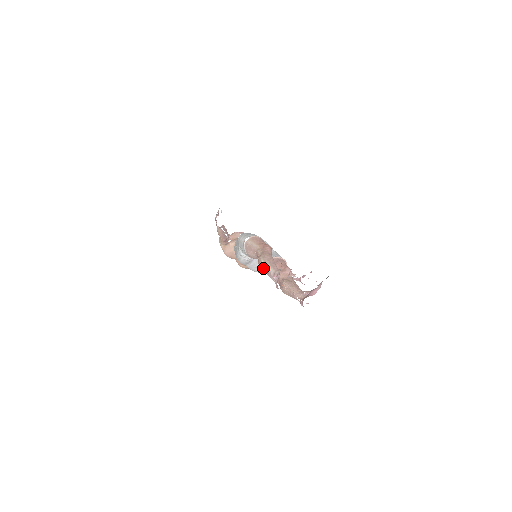
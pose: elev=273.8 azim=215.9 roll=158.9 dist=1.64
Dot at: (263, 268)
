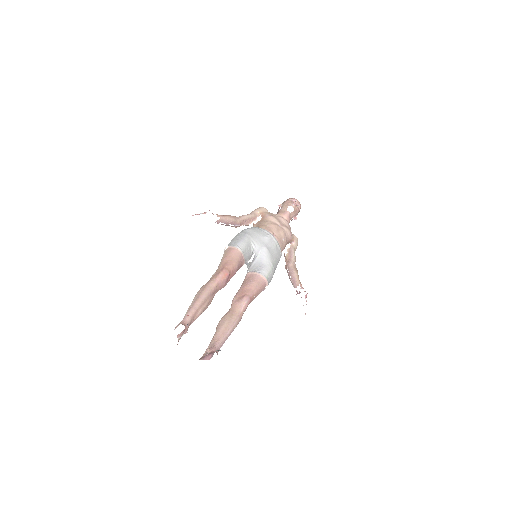
Dot at: occluded
